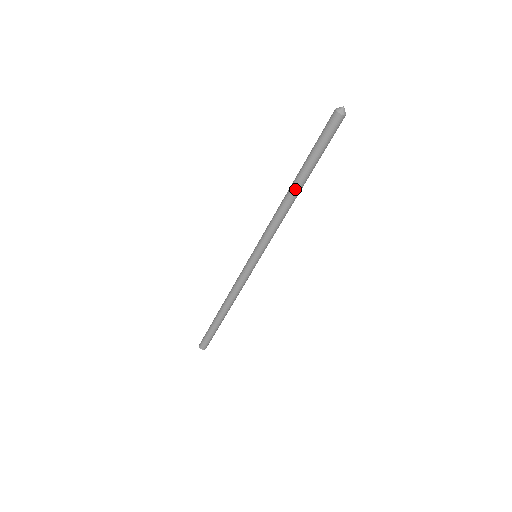
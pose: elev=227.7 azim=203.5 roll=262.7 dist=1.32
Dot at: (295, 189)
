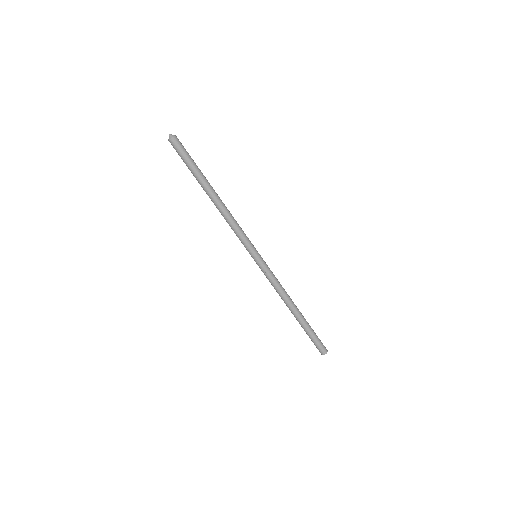
Dot at: (214, 194)
